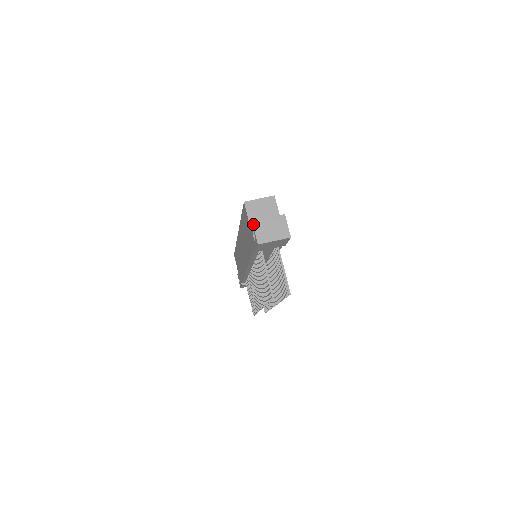
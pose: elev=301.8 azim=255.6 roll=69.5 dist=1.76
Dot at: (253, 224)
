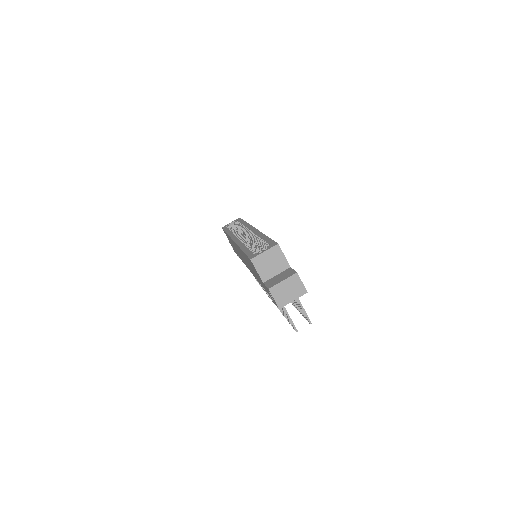
Dot at: (270, 292)
